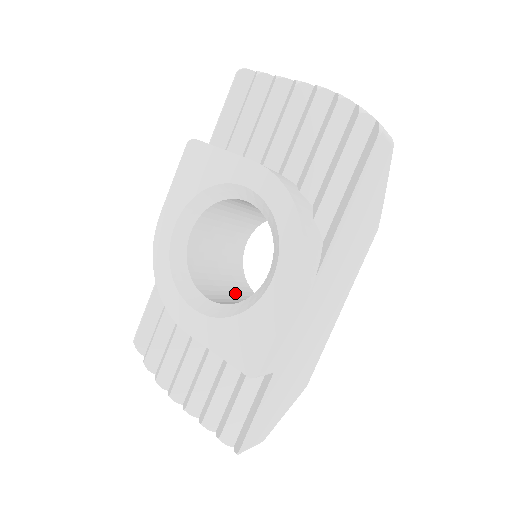
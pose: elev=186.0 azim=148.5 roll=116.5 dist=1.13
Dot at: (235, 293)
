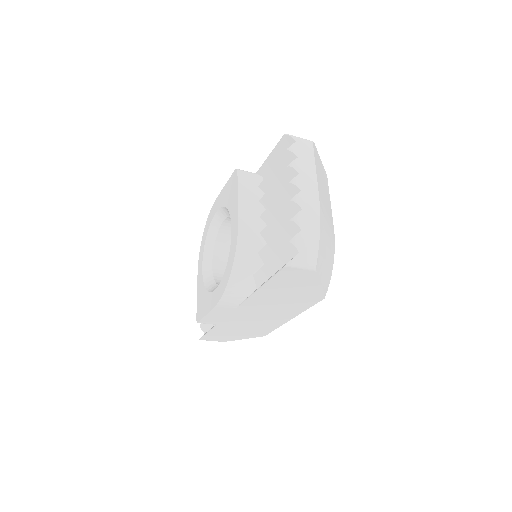
Dot at: occluded
